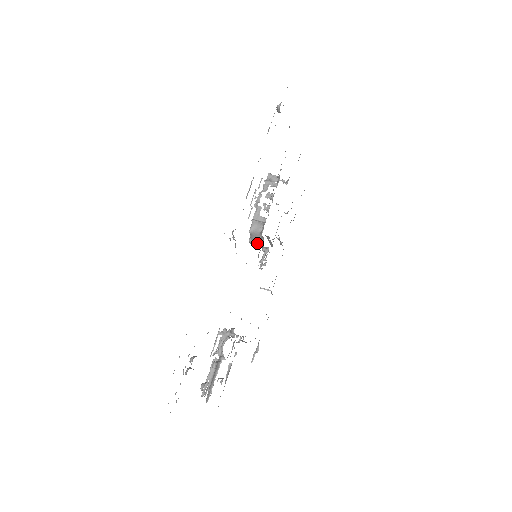
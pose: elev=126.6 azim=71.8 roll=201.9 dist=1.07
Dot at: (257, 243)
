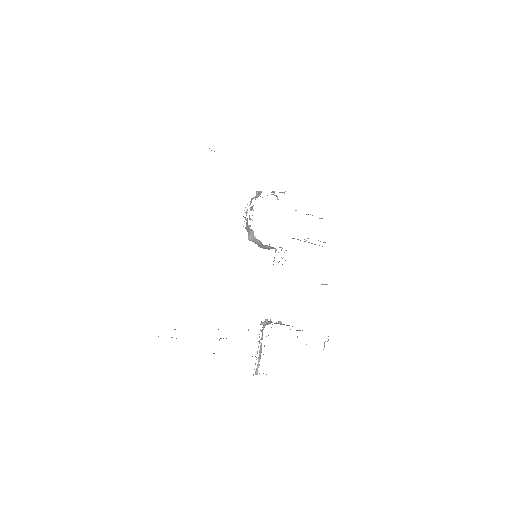
Dot at: (263, 246)
